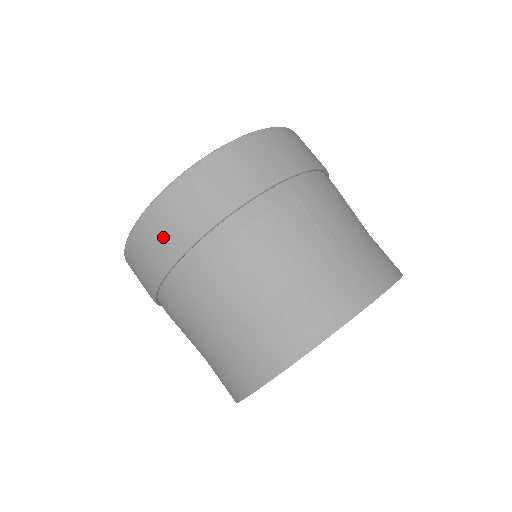
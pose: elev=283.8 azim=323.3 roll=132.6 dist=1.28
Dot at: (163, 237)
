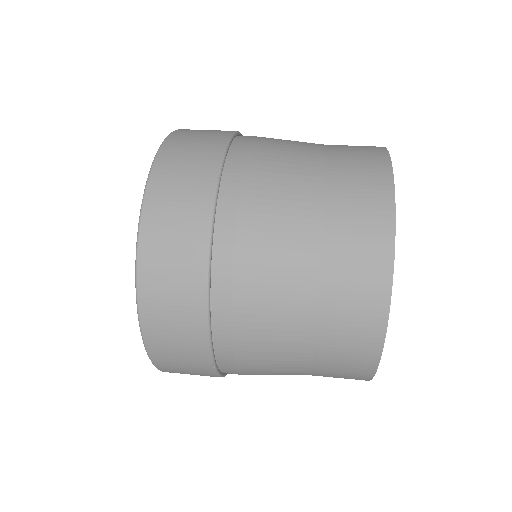
Dot at: (178, 332)
